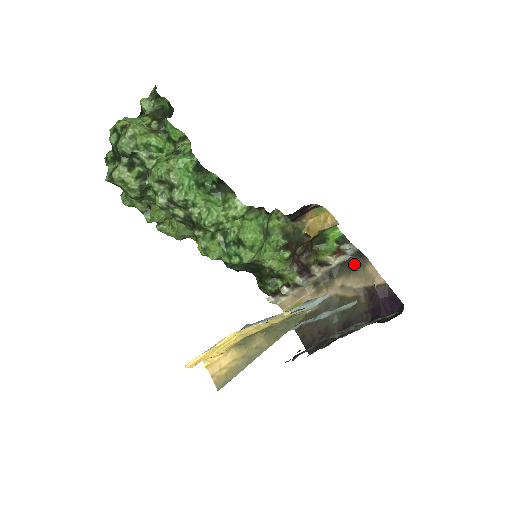
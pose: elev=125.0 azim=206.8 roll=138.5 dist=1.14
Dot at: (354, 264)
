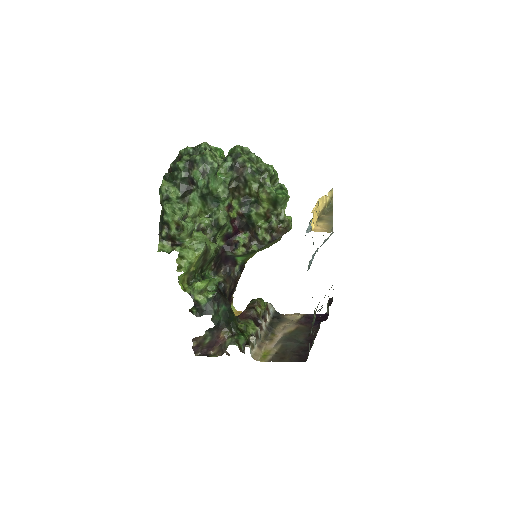
Dot at: (278, 318)
